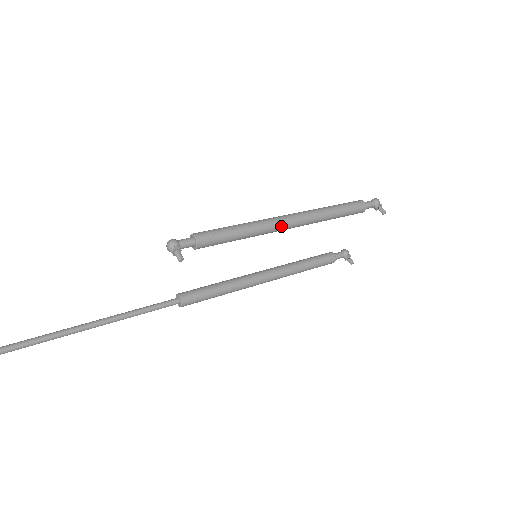
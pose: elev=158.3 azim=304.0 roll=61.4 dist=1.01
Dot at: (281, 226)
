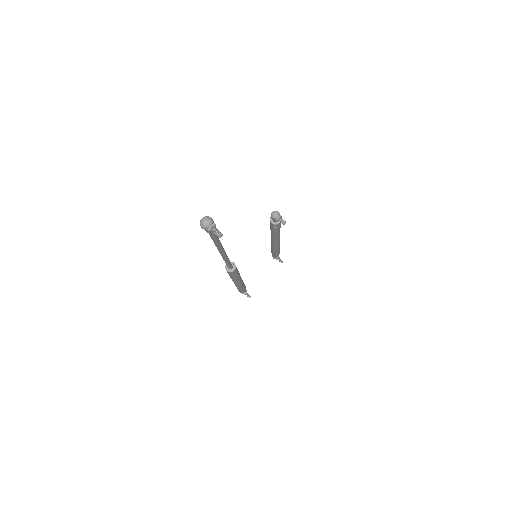
Dot at: occluded
